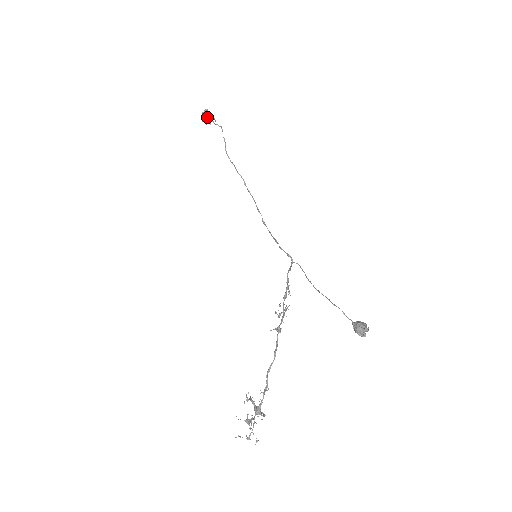
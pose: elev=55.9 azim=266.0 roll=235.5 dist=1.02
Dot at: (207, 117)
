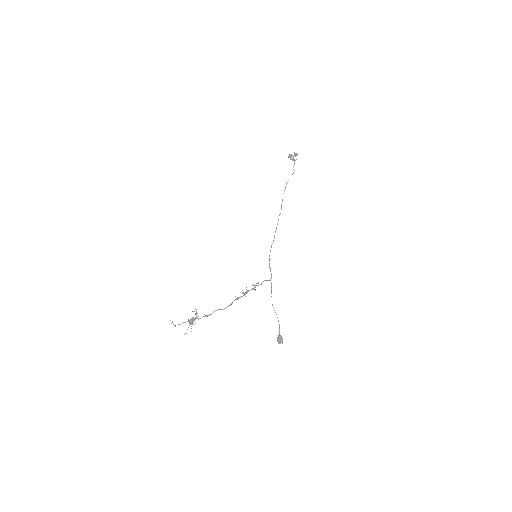
Dot at: occluded
